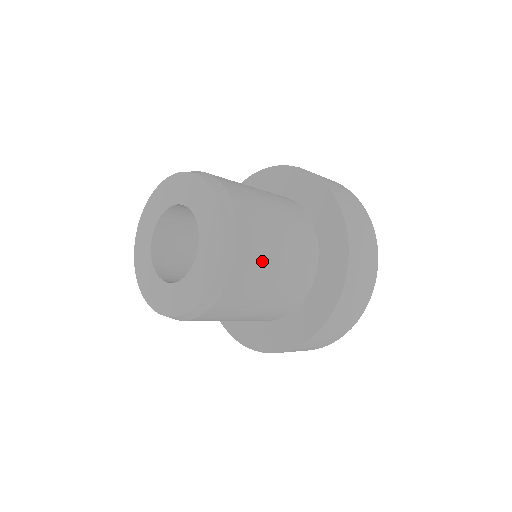
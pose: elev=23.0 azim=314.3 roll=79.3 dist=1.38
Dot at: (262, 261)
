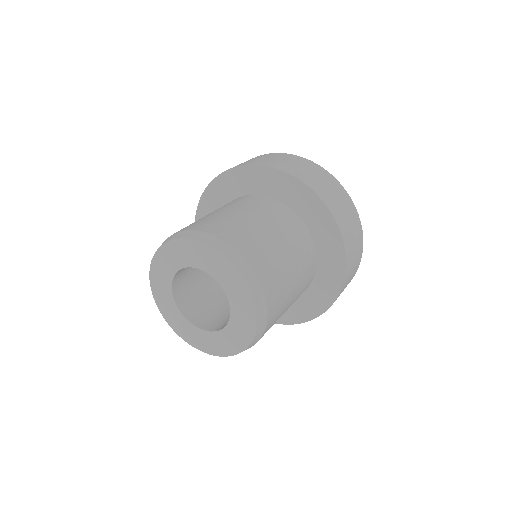
Dot at: (264, 246)
